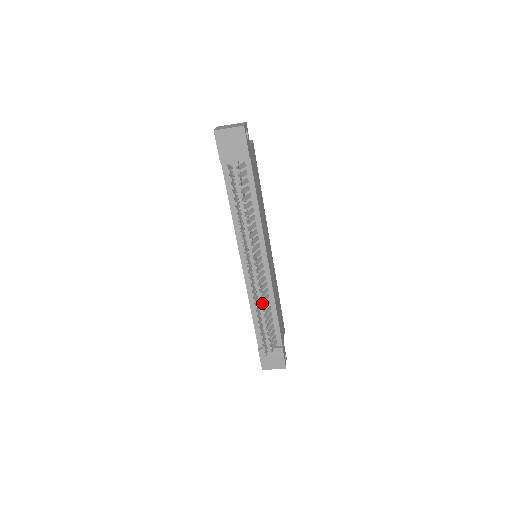
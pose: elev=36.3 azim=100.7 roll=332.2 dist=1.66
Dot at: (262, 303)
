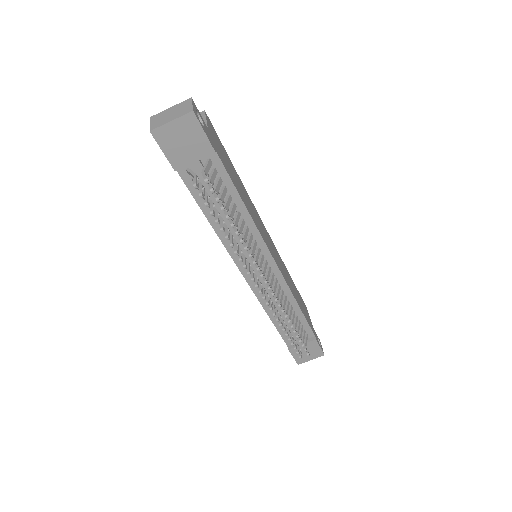
Dot at: occluded
